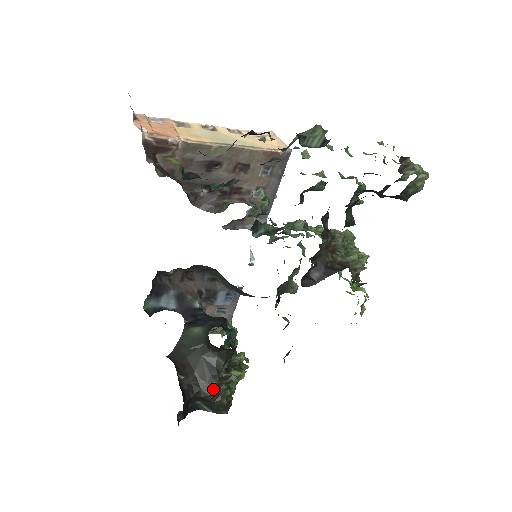
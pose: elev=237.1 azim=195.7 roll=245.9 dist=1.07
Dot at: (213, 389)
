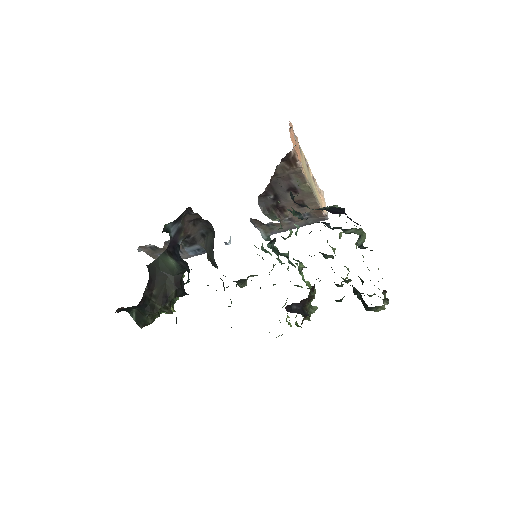
Dot at: (156, 310)
